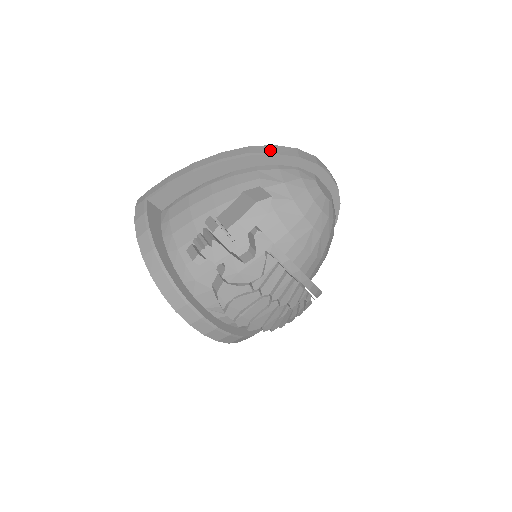
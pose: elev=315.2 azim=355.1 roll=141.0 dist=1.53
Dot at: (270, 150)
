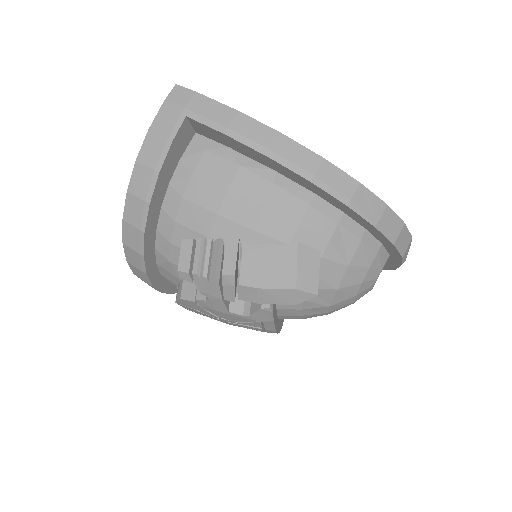
Dot at: (376, 214)
